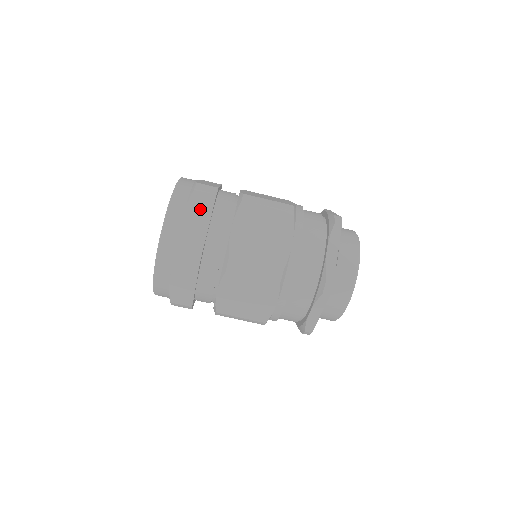
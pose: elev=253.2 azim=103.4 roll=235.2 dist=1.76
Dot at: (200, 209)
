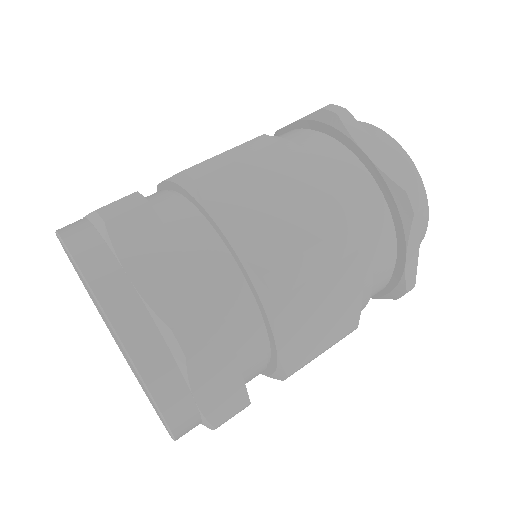
Dot at: (144, 242)
